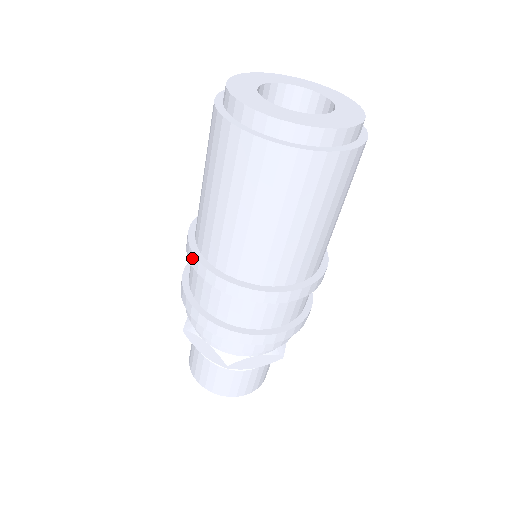
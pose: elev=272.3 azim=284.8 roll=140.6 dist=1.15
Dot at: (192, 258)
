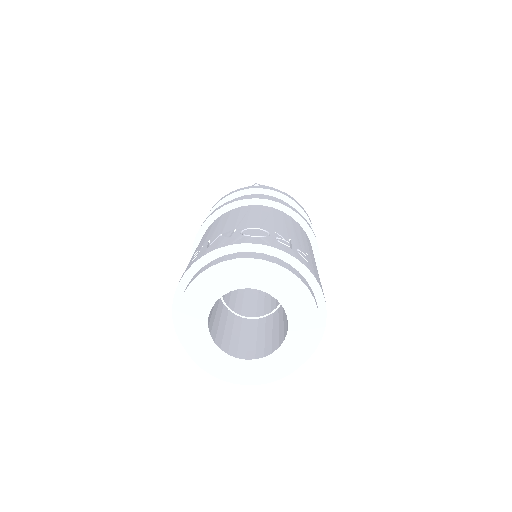
Dot at: occluded
